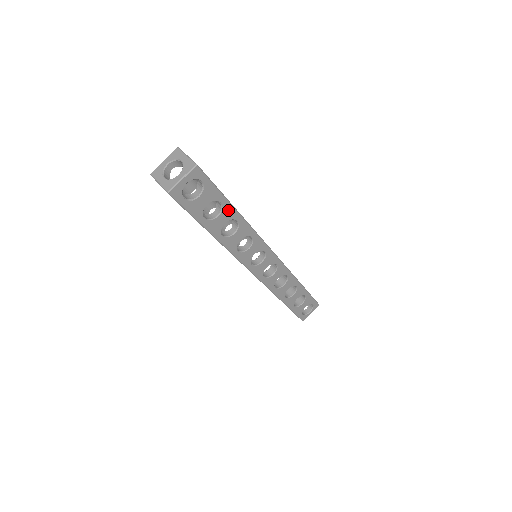
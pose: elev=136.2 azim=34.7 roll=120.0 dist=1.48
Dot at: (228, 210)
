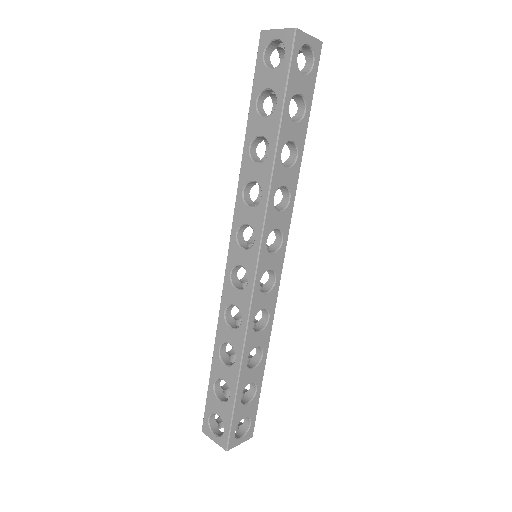
Dot at: (302, 130)
